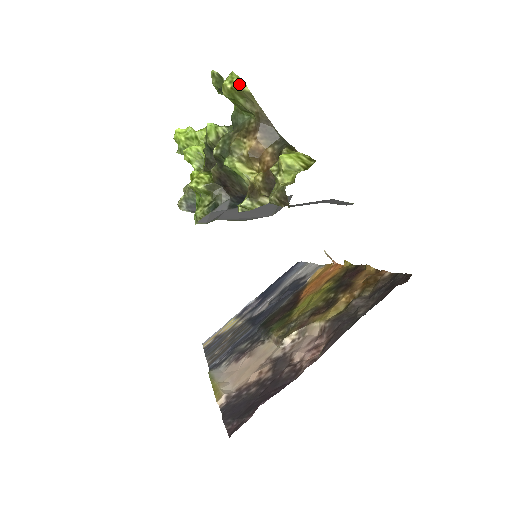
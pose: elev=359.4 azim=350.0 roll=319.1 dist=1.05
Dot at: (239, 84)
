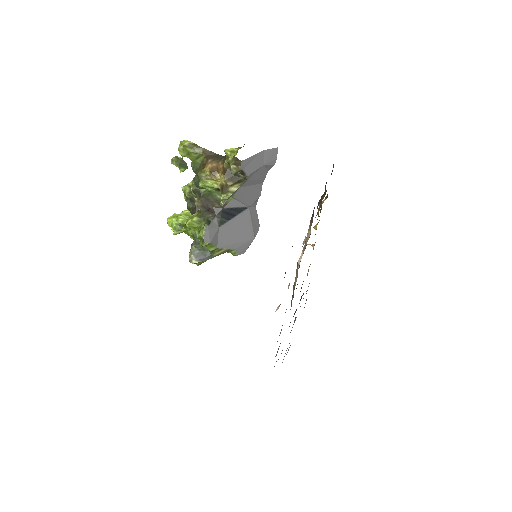
Dot at: (186, 142)
